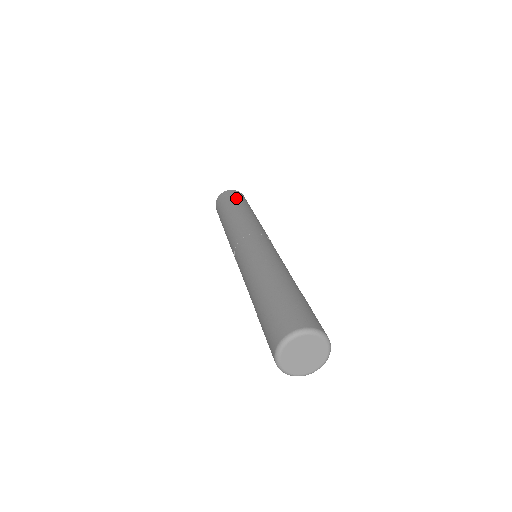
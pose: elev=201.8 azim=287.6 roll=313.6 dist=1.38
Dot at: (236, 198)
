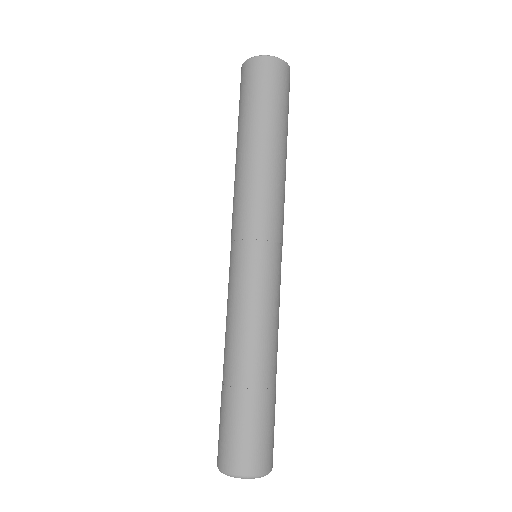
Dot at: (288, 106)
